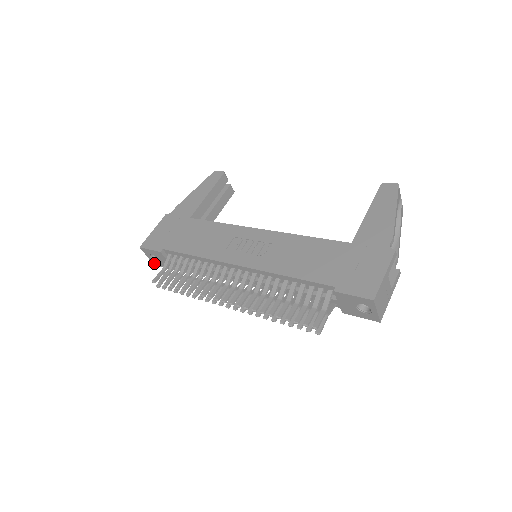
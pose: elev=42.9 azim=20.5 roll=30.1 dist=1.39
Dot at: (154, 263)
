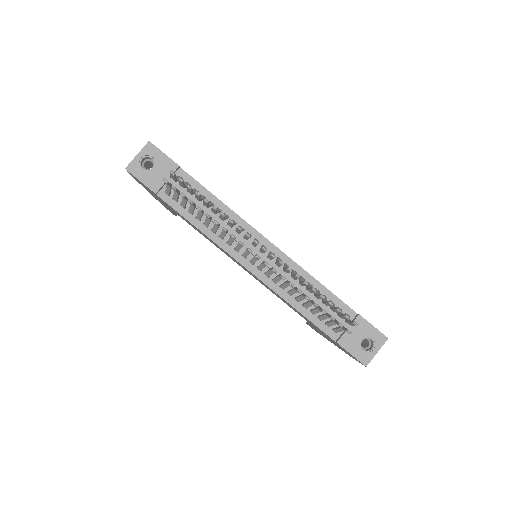
Dot at: (132, 167)
